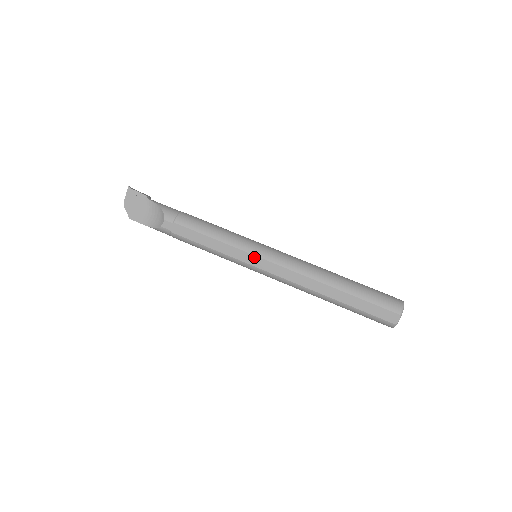
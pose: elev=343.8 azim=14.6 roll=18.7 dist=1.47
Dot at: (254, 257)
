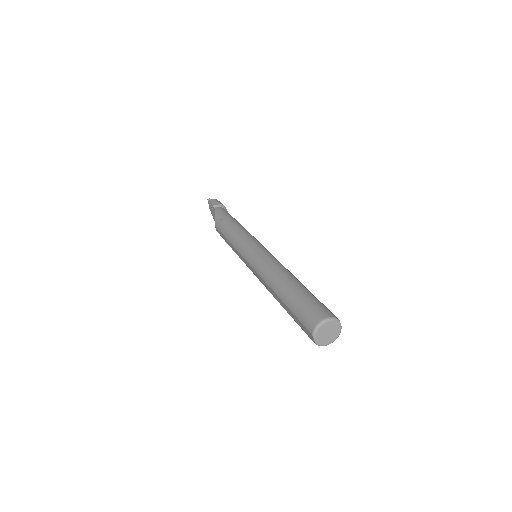
Dot at: (244, 259)
